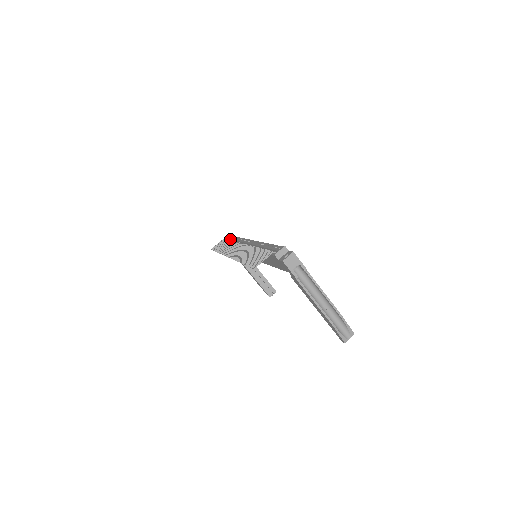
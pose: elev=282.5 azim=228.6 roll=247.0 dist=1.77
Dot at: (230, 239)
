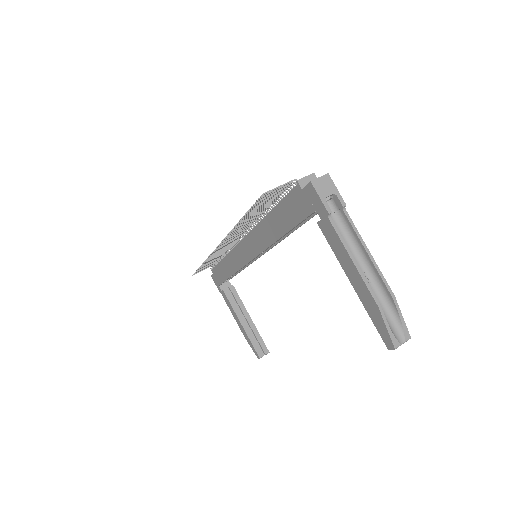
Dot at: occluded
